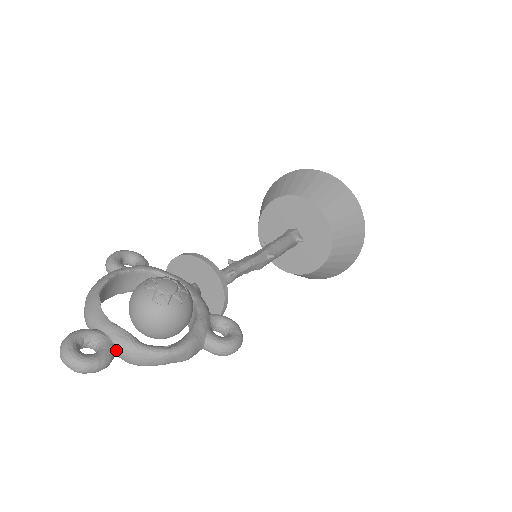
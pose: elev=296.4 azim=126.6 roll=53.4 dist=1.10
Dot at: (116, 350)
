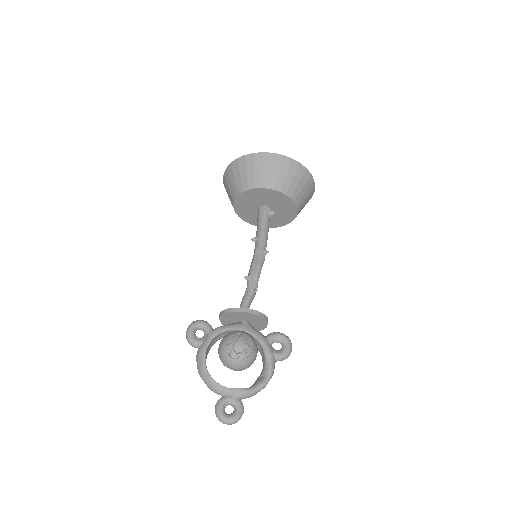
Dot at: (241, 399)
